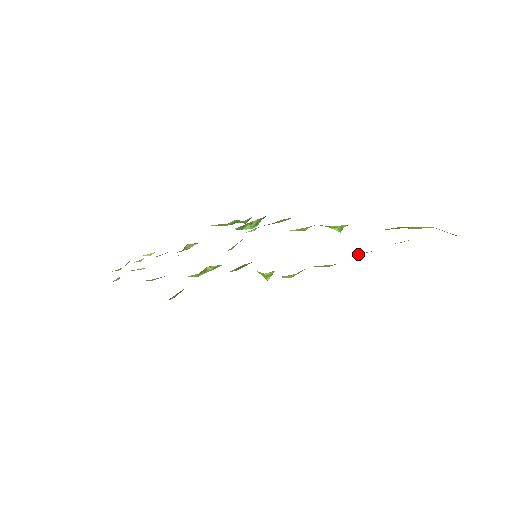
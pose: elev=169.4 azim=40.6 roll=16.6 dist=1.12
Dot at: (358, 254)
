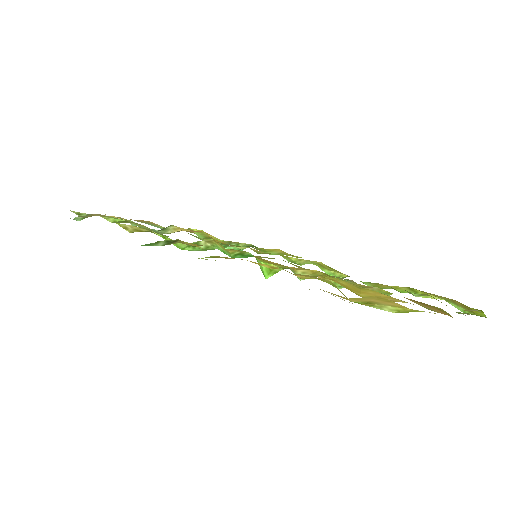
Dot at: occluded
